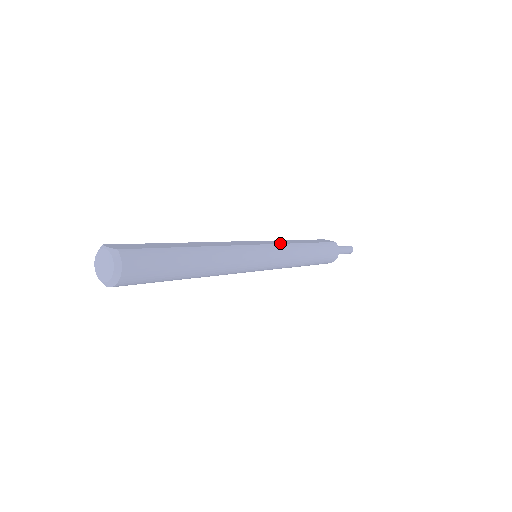
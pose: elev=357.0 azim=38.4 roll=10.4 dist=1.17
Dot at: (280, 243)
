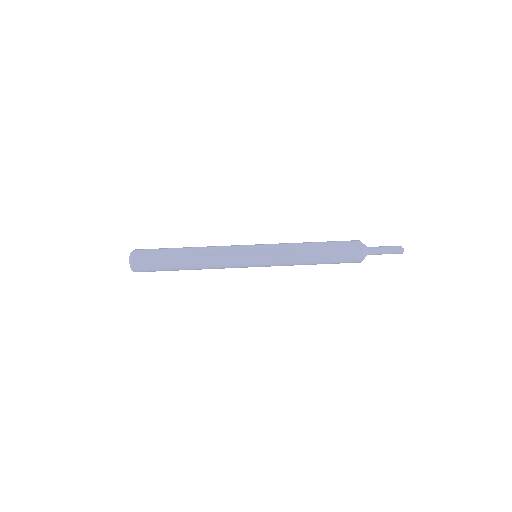
Dot at: (277, 252)
